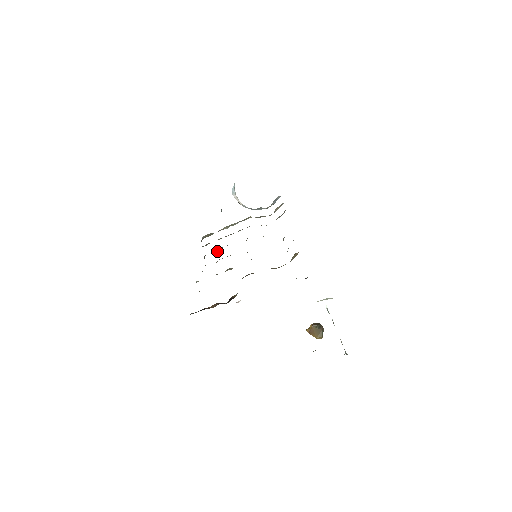
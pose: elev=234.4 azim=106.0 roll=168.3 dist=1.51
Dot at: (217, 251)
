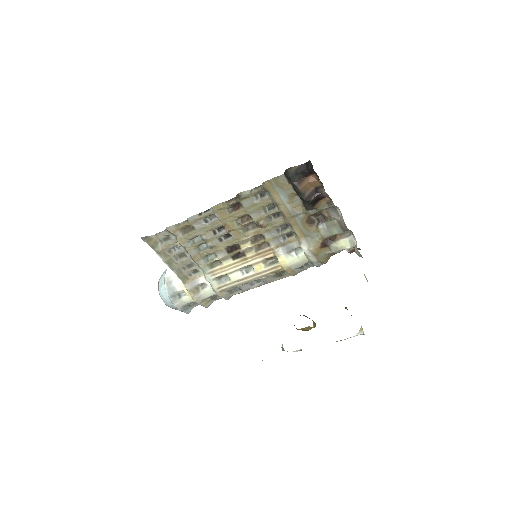
Dot at: (221, 226)
